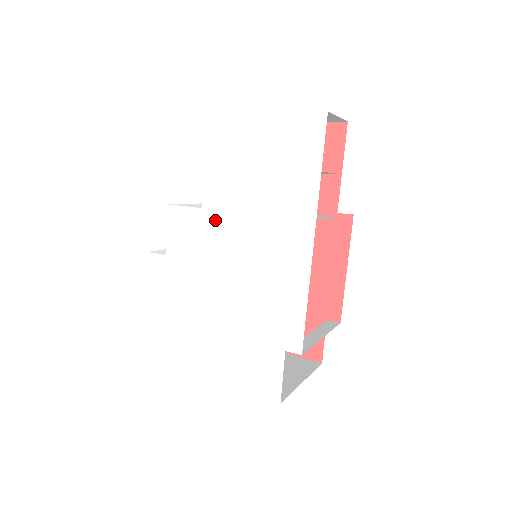
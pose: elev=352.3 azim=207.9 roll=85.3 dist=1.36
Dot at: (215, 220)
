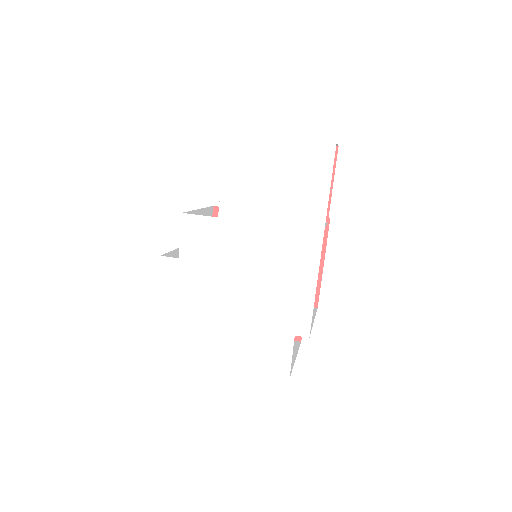
Dot at: (231, 228)
